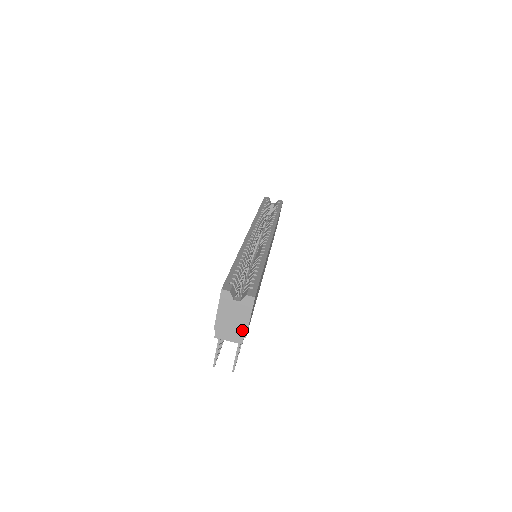
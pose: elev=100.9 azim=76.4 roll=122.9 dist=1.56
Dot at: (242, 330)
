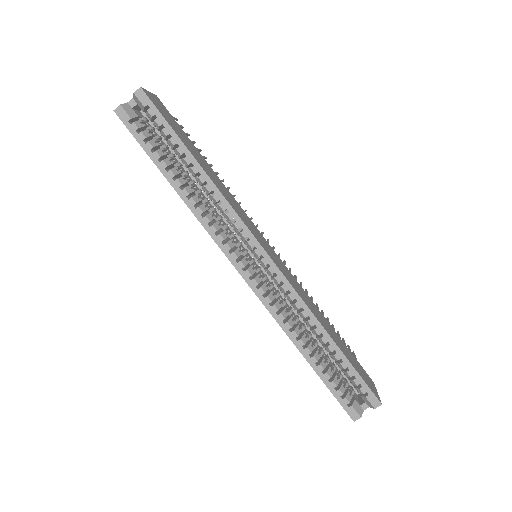
Dot at: occluded
